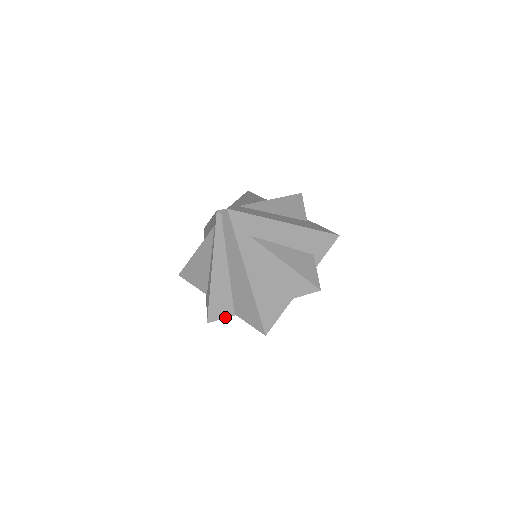
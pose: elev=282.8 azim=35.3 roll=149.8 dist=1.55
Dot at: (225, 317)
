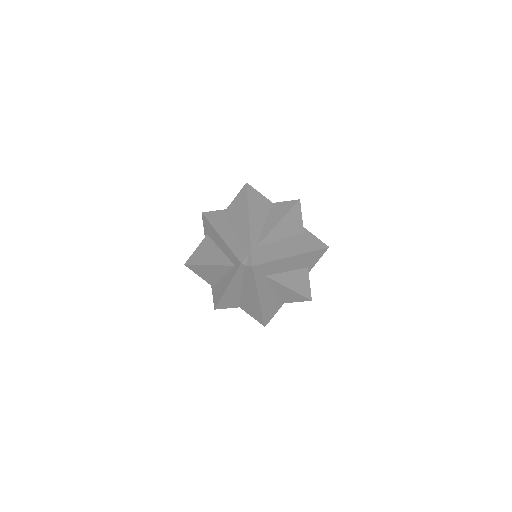
Dot at: occluded
